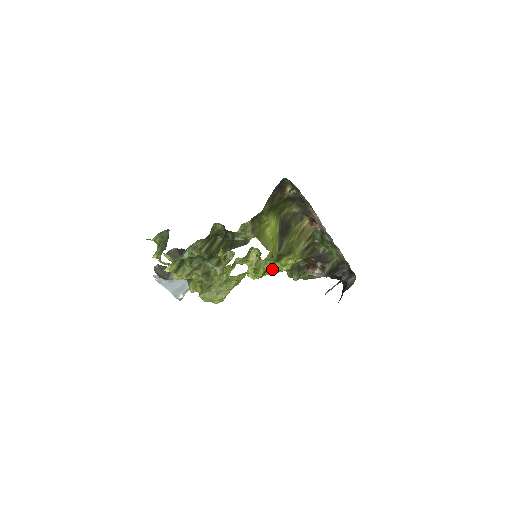
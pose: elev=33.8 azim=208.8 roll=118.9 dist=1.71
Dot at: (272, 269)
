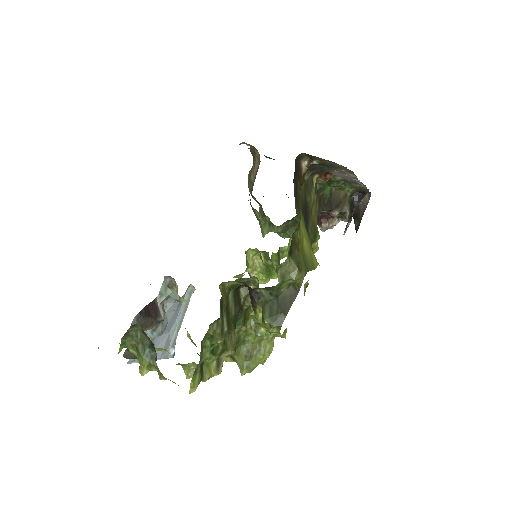
Dot at: occluded
